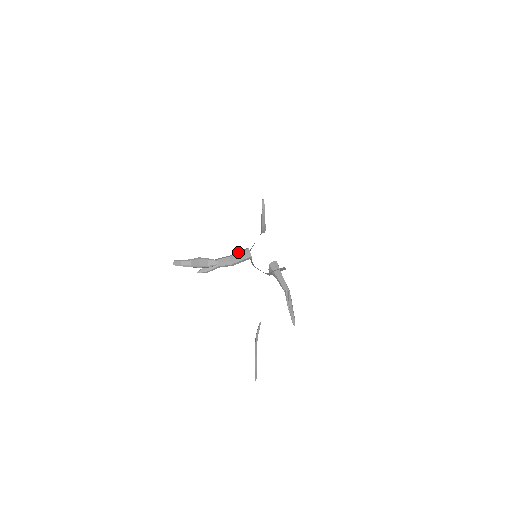
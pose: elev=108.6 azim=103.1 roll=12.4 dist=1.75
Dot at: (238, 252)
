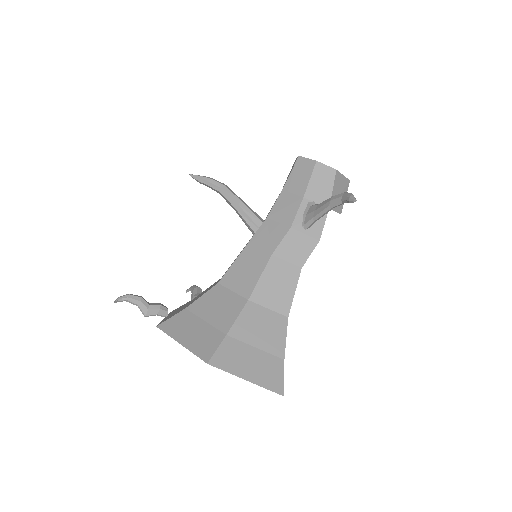
Dot at: (248, 221)
